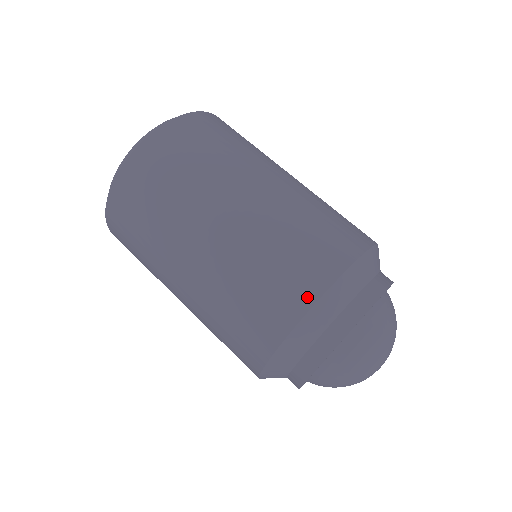
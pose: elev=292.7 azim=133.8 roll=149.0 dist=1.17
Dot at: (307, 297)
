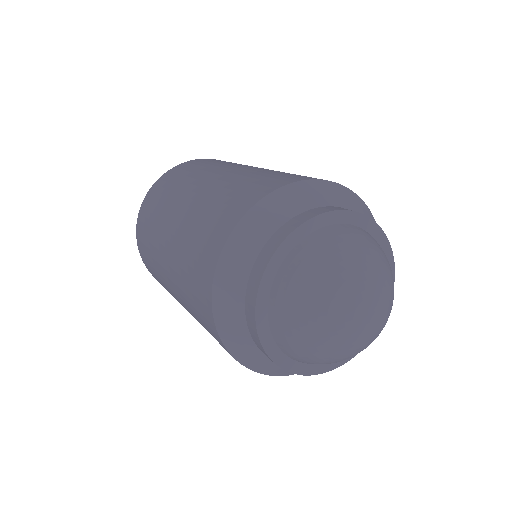
Dot at: (254, 198)
